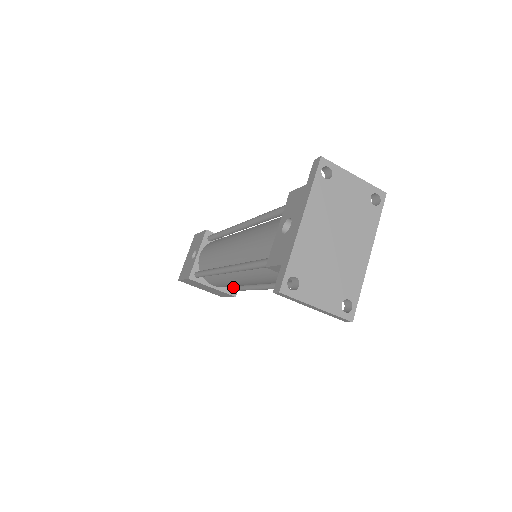
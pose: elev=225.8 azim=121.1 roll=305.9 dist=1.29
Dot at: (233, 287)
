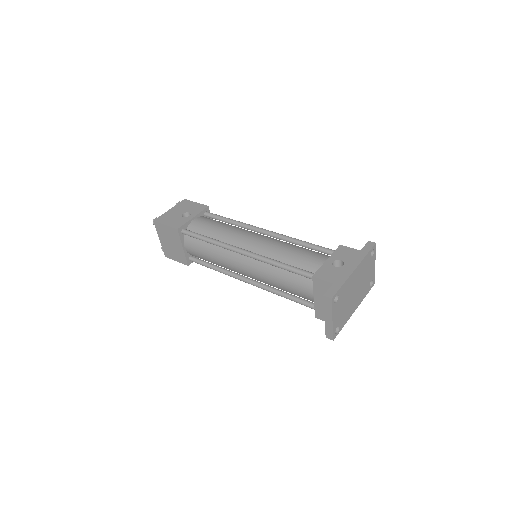
Dot at: (197, 259)
